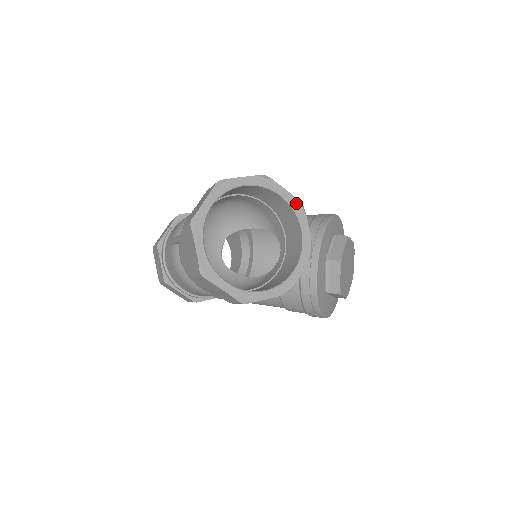
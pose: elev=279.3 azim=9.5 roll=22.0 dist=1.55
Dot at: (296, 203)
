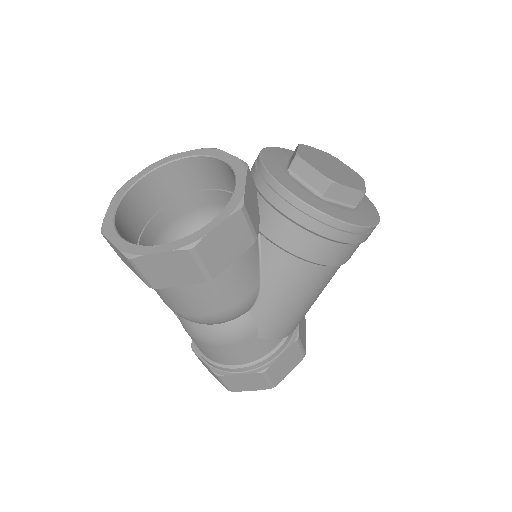
Dot at: (203, 151)
